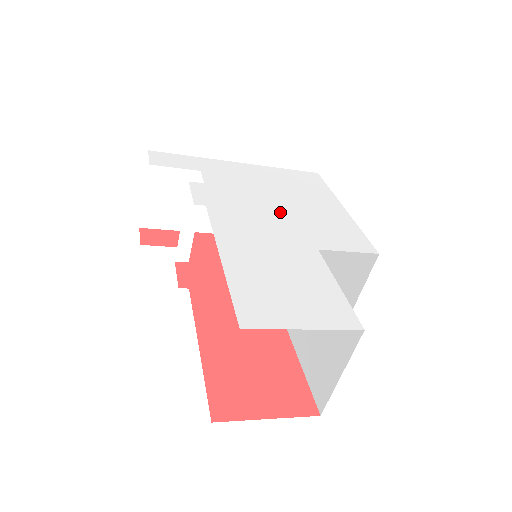
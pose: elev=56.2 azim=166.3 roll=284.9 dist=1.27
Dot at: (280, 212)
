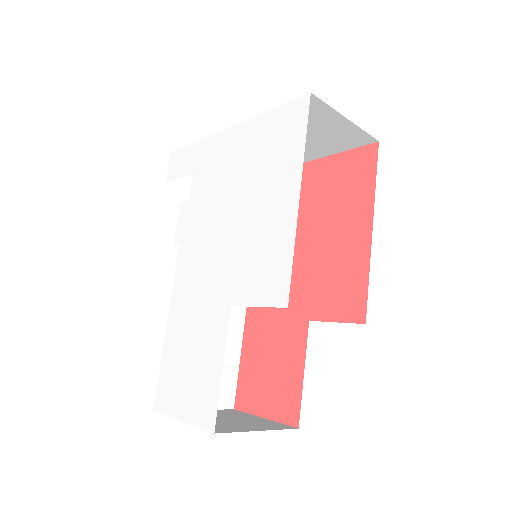
Dot at: (226, 236)
